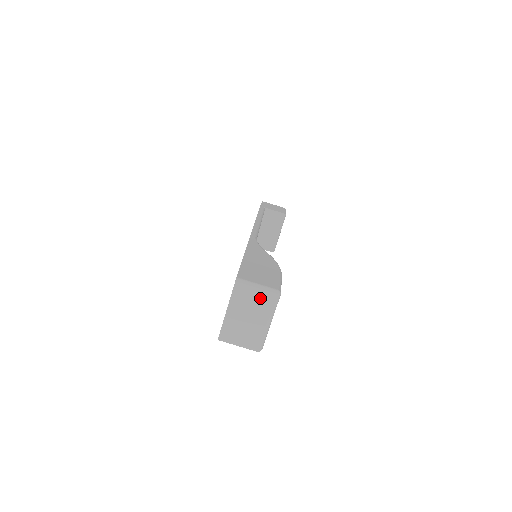
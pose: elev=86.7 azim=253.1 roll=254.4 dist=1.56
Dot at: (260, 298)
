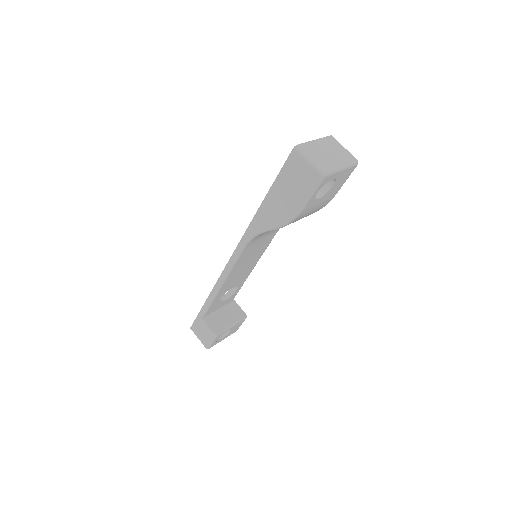
Dot at: (344, 153)
